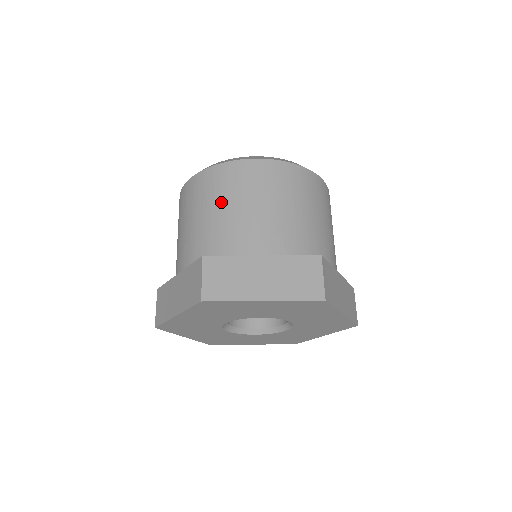
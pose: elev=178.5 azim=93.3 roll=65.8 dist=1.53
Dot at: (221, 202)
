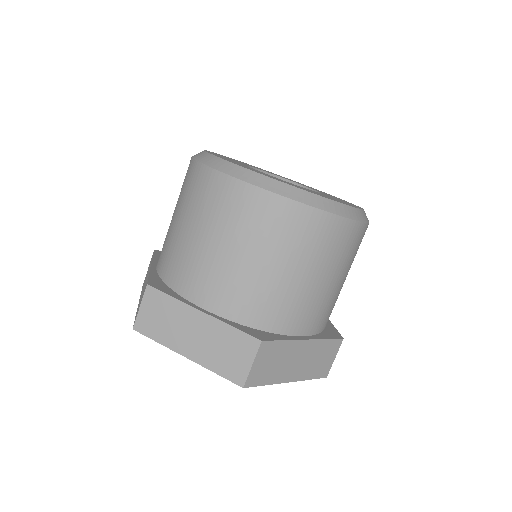
Dot at: (293, 262)
